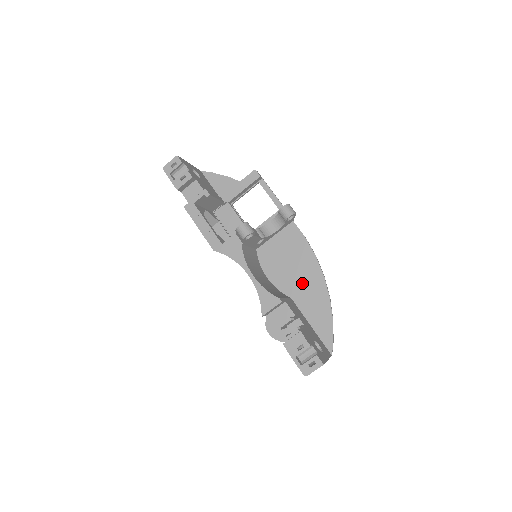
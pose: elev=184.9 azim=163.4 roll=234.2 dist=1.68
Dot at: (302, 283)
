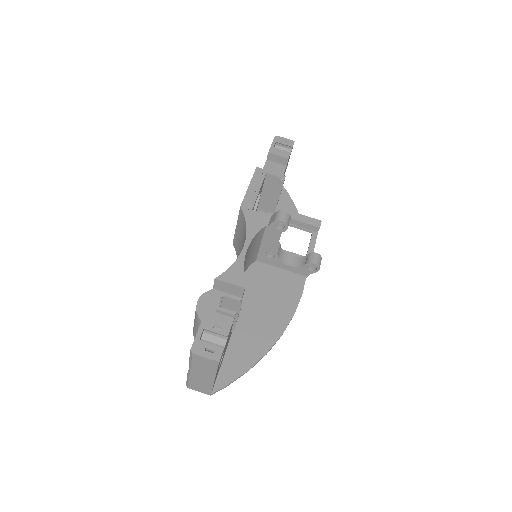
Dot at: (260, 318)
